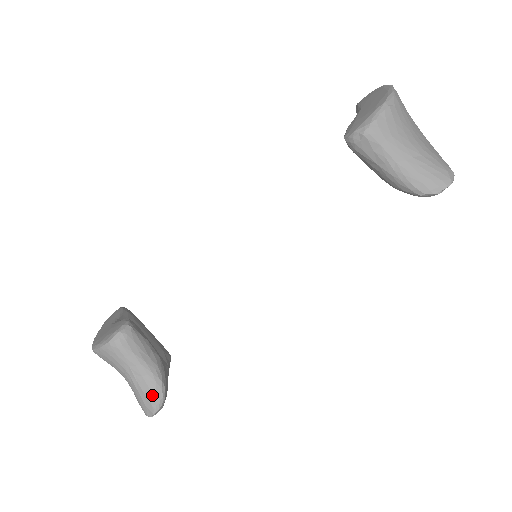
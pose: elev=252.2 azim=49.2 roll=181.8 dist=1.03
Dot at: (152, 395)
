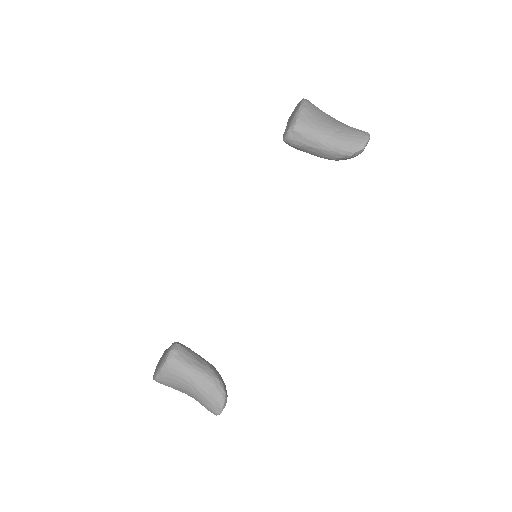
Dot at: (215, 393)
